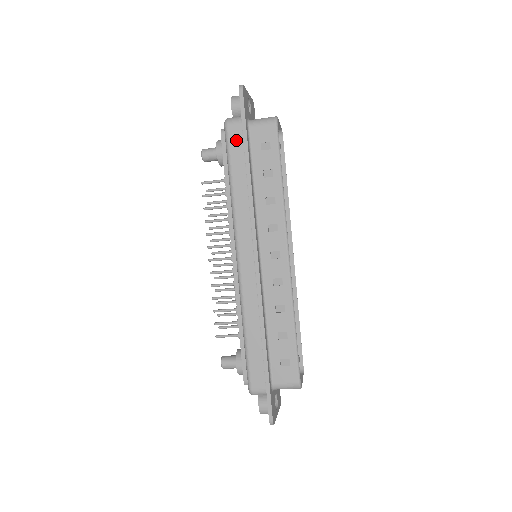
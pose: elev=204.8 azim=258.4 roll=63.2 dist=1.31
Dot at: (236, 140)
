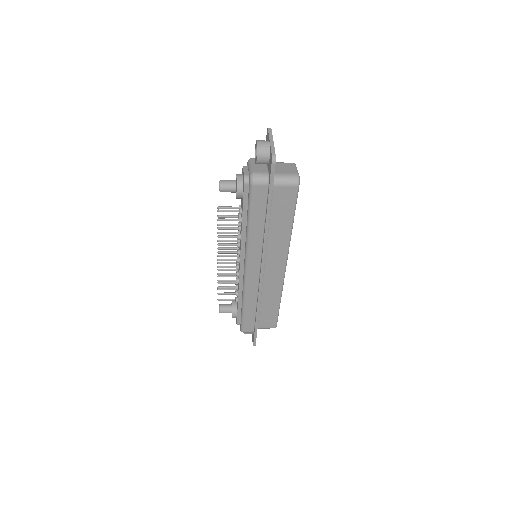
Dot at: (260, 198)
